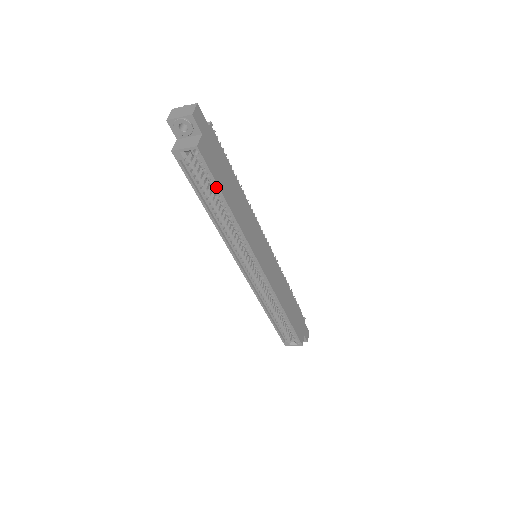
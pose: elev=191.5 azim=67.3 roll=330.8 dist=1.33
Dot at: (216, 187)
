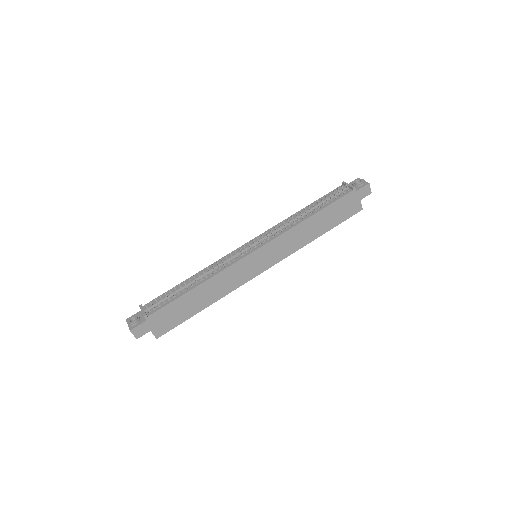
Dot at: (187, 319)
